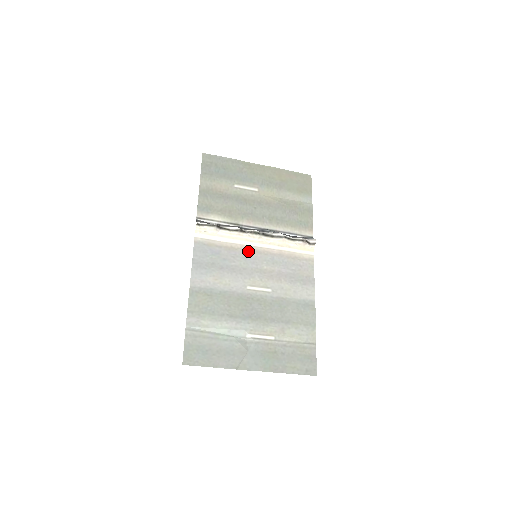
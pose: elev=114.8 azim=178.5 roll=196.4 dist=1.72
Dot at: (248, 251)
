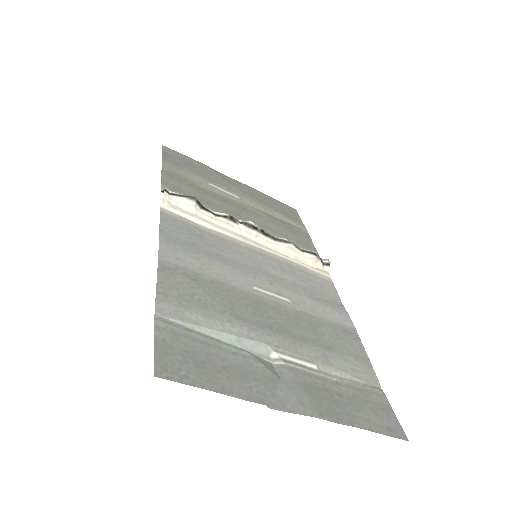
Dot at: (243, 247)
